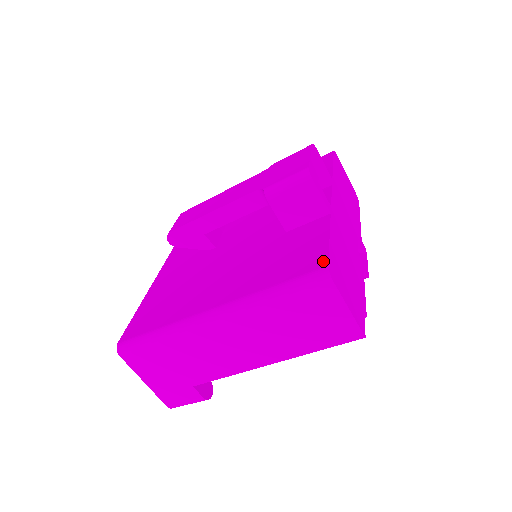
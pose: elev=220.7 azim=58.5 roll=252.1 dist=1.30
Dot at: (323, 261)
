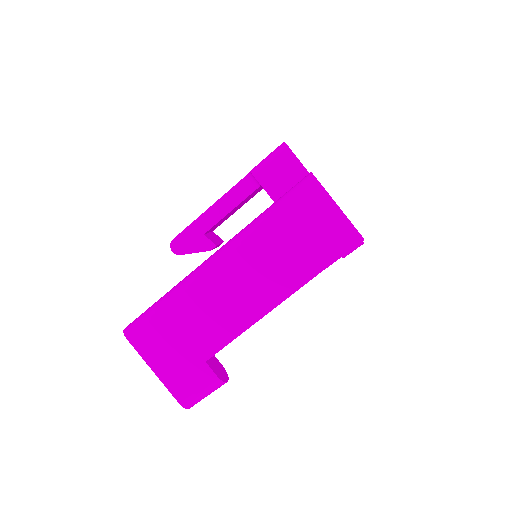
Dot at: occluded
